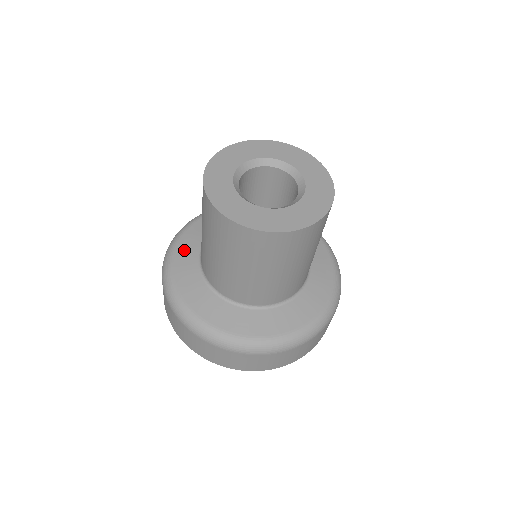
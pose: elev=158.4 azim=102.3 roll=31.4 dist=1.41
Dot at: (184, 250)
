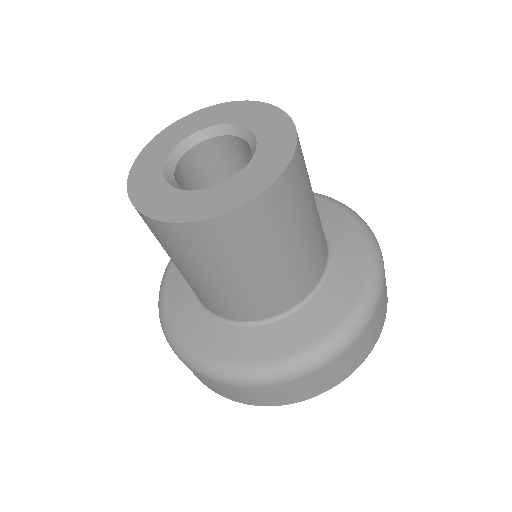
Dot at: occluded
